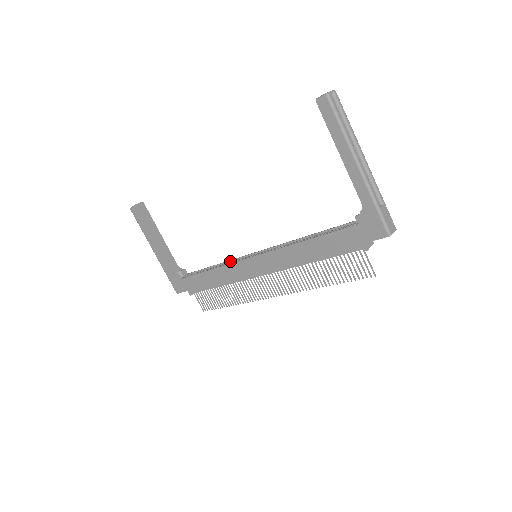
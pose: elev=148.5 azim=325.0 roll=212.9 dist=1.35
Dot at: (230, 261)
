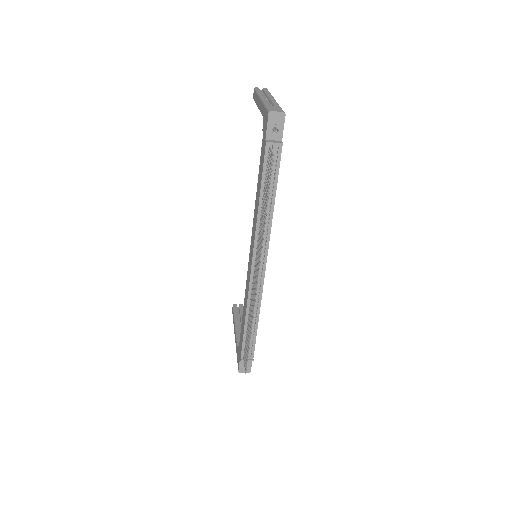
Dot at: occluded
